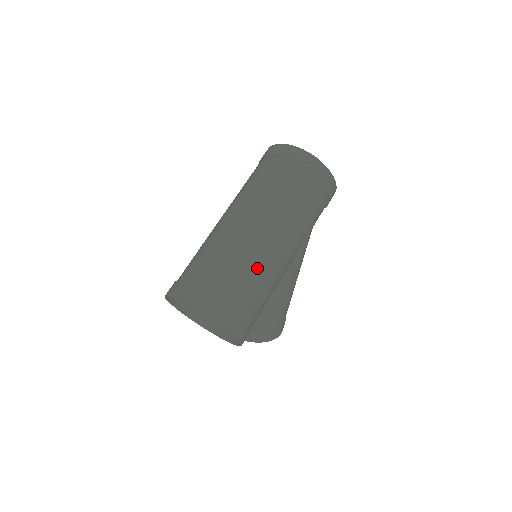
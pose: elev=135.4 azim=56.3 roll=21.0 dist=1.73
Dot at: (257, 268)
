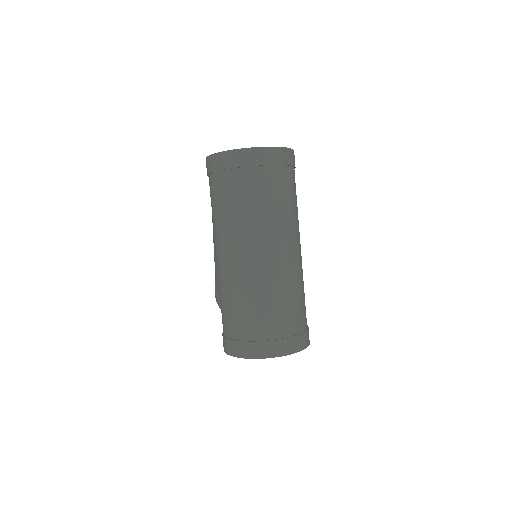
Dot at: (297, 285)
